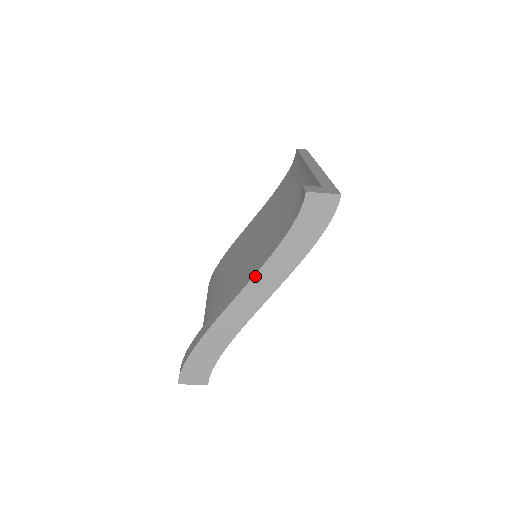
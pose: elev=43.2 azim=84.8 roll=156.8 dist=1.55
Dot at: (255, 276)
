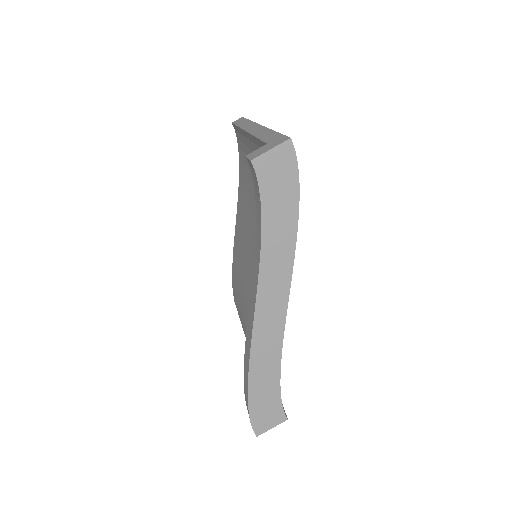
Dot at: (259, 283)
